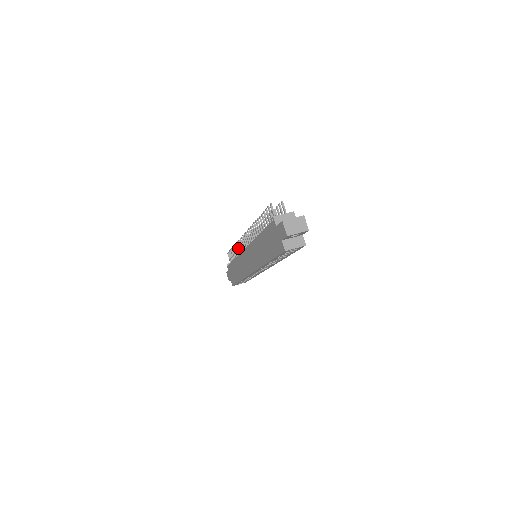
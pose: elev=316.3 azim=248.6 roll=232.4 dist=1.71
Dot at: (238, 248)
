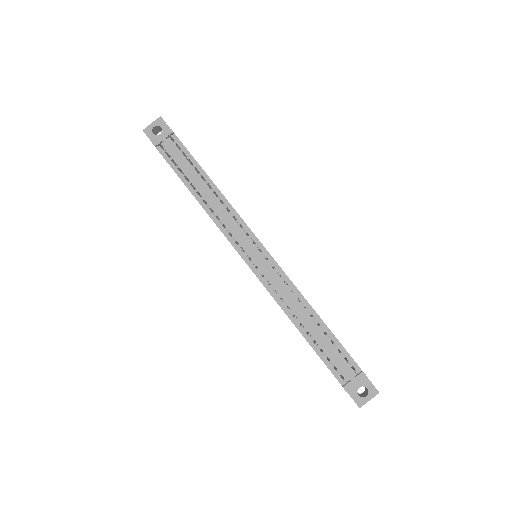
Dot at: (211, 210)
